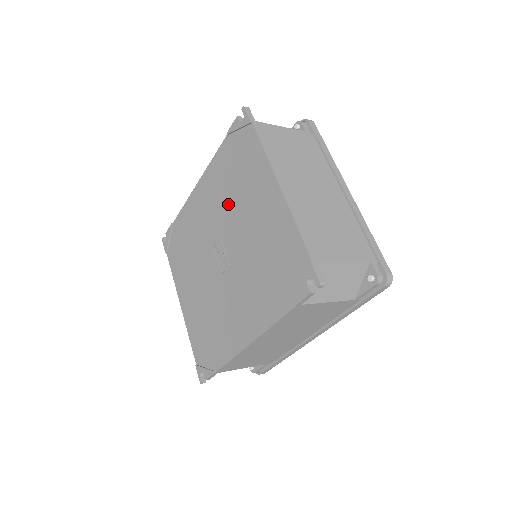
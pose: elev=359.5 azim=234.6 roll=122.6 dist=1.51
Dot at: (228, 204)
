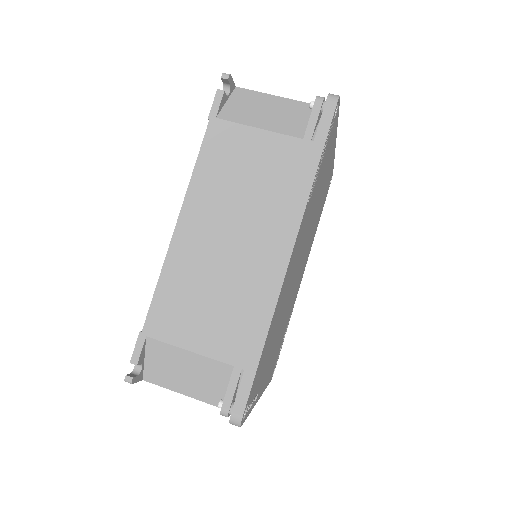
Dot at: occluded
